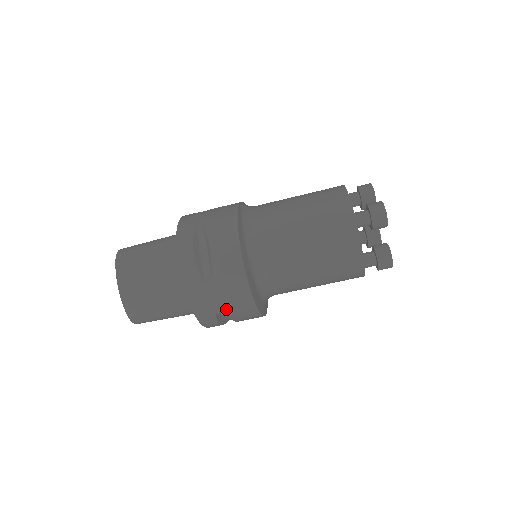
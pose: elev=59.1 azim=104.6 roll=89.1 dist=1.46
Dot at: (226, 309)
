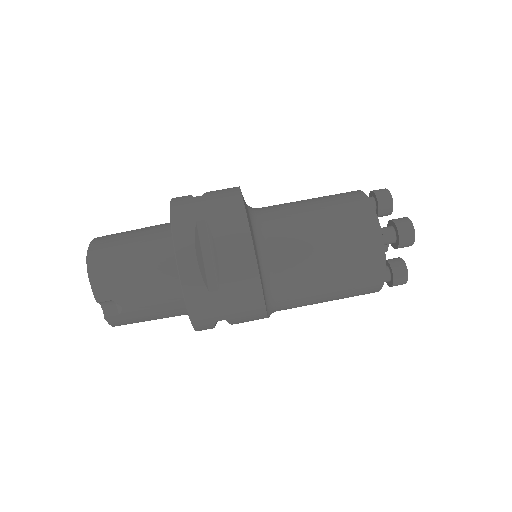
Dot at: (210, 216)
